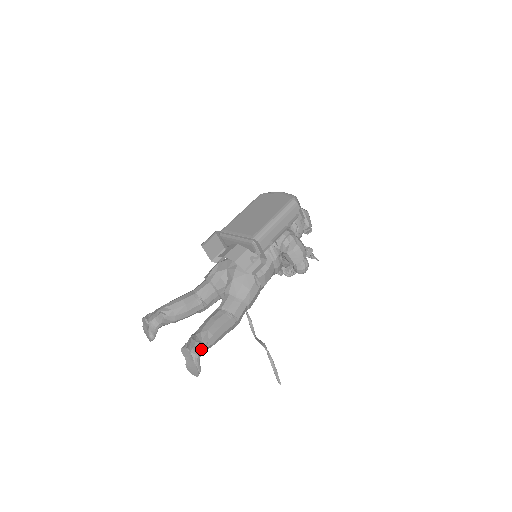
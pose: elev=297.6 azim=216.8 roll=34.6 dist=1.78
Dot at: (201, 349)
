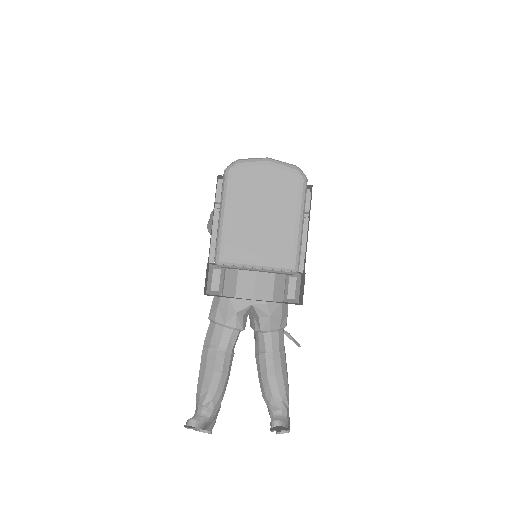
Dot at: occluded
